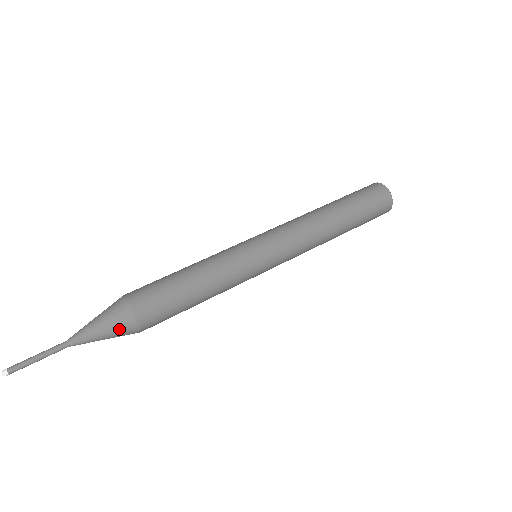
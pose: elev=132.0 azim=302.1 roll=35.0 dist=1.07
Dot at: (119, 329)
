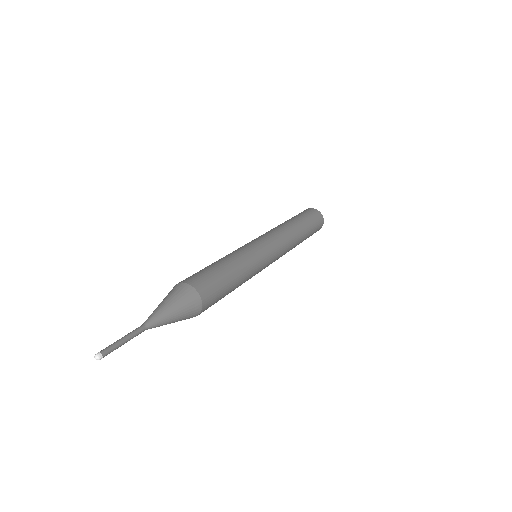
Dot at: (182, 298)
